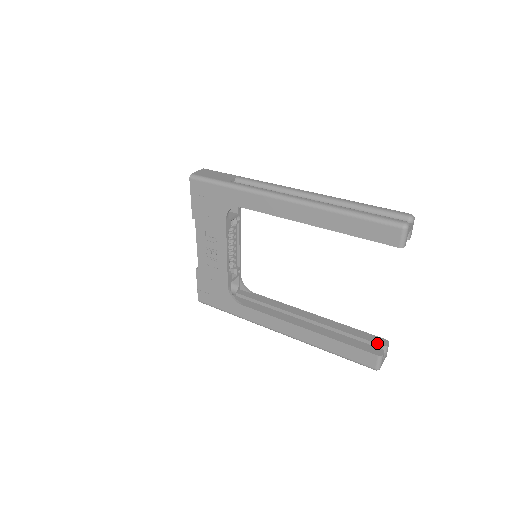
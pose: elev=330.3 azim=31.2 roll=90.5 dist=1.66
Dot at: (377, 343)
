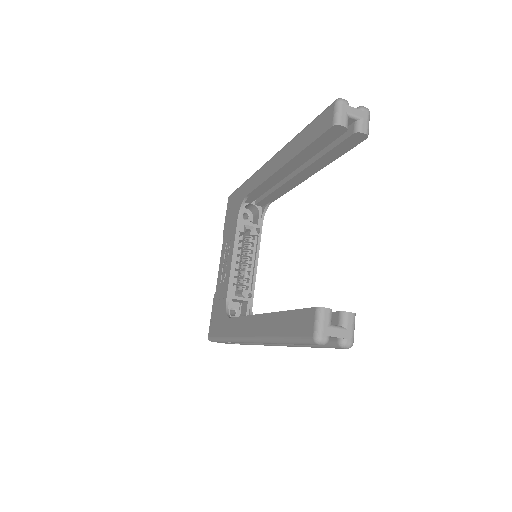
Dot at: occluded
